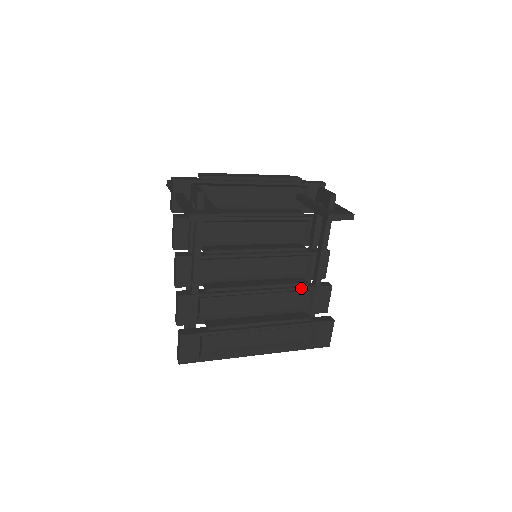
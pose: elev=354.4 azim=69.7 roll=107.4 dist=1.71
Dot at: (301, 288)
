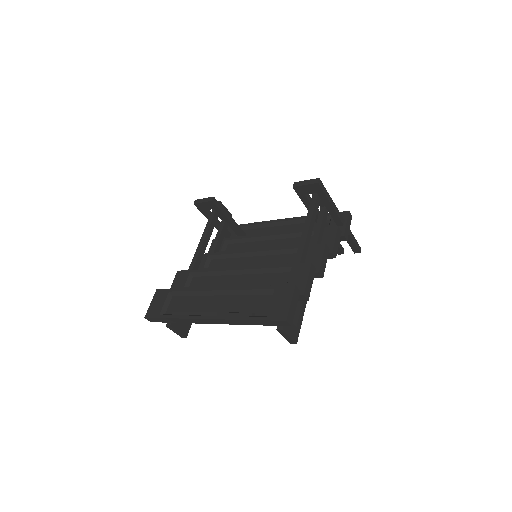
Dot at: (276, 266)
